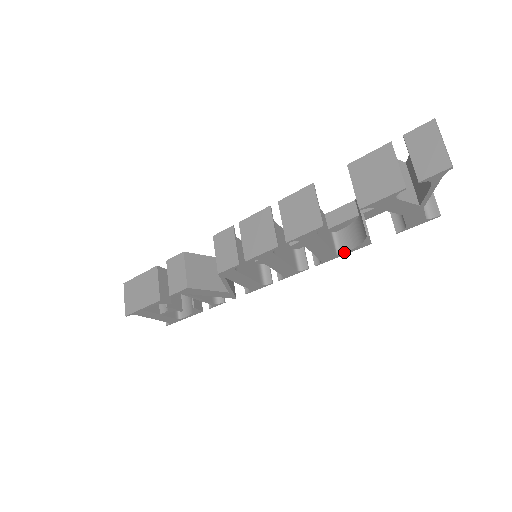
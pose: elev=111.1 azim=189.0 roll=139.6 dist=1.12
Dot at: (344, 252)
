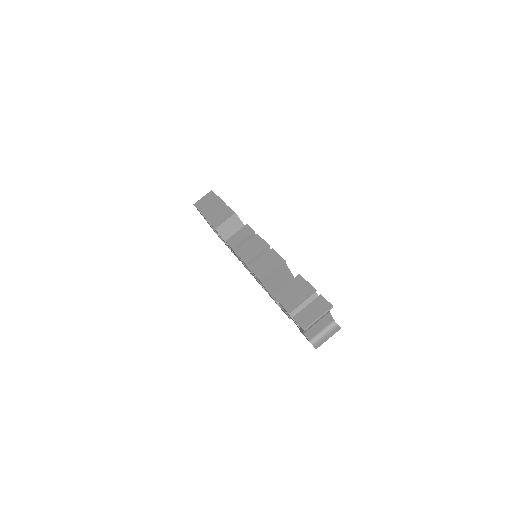
Dot at: (280, 306)
